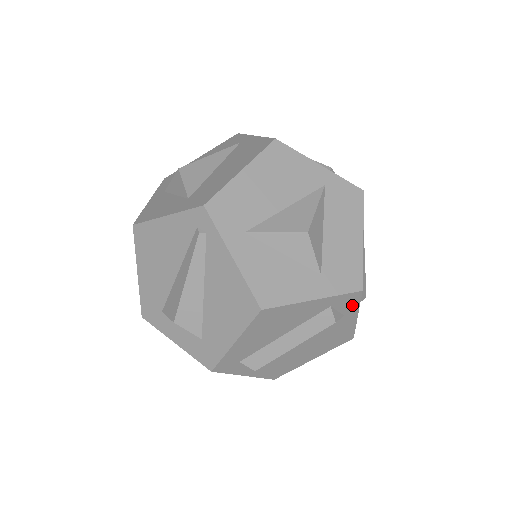
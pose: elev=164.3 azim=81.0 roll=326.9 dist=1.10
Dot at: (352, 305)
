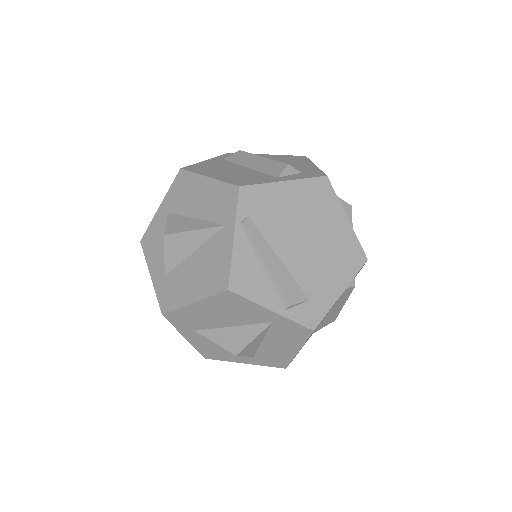
Dot at: occluded
